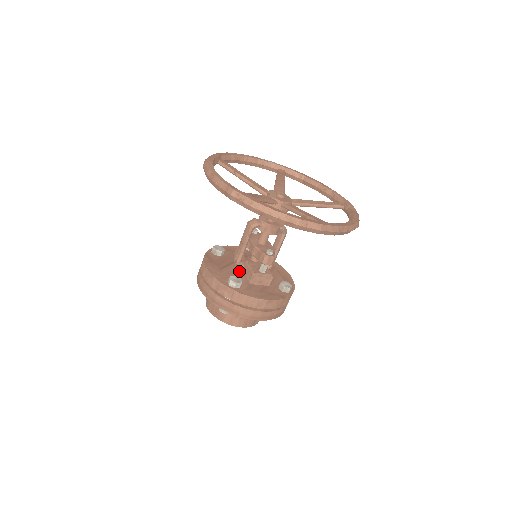
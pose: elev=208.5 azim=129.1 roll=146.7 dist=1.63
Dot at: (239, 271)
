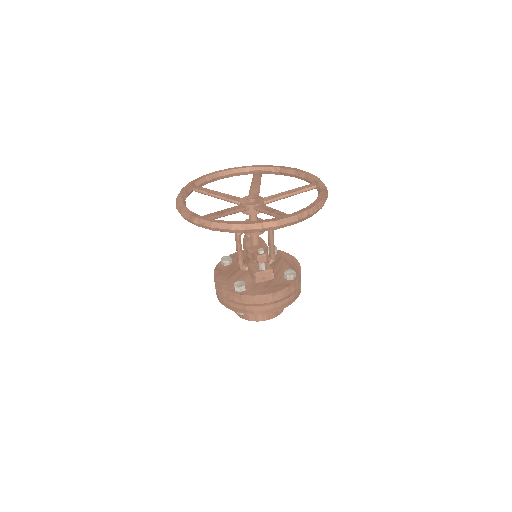
Dot at: (246, 274)
